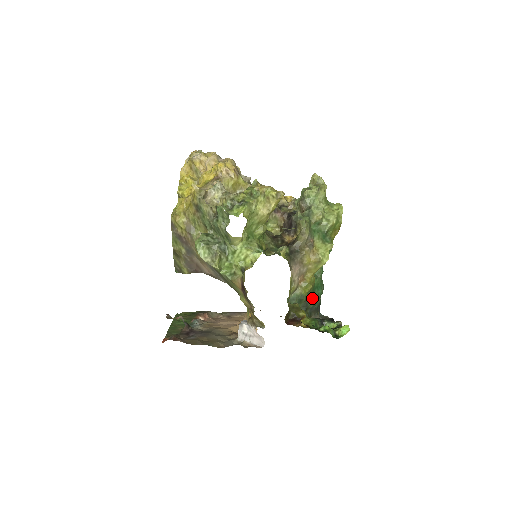
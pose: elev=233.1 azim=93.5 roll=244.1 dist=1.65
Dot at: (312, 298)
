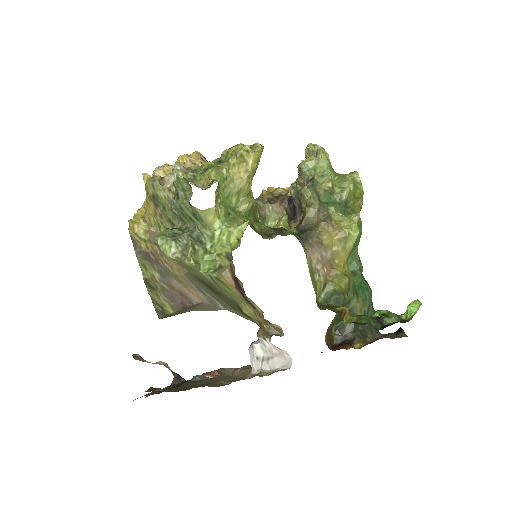
Dot at: (357, 303)
